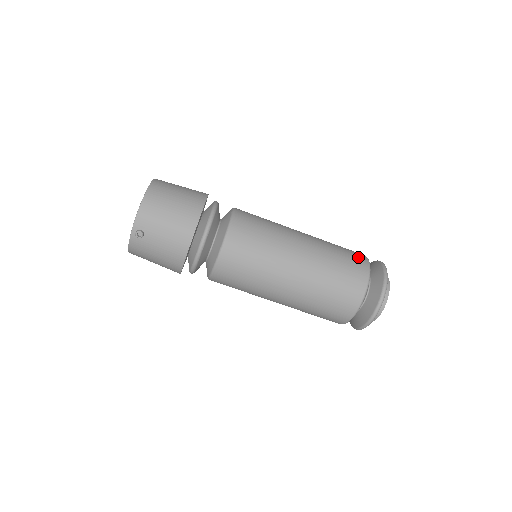
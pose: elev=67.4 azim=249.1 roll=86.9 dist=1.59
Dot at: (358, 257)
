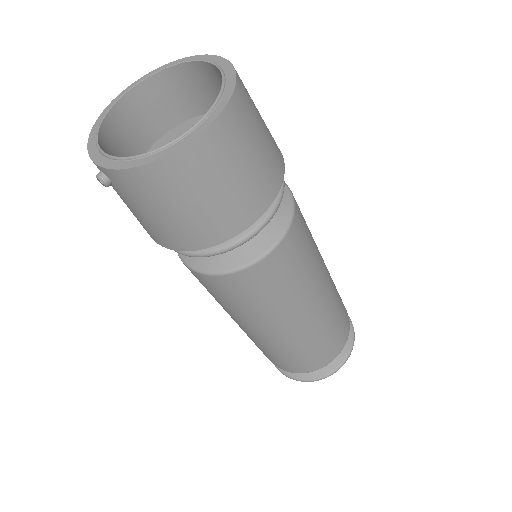
Dot at: (331, 353)
